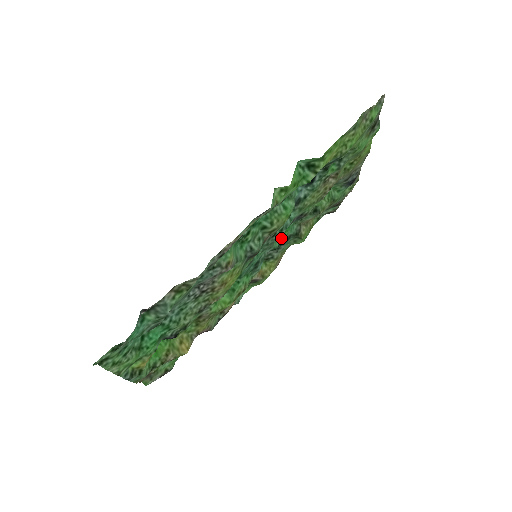
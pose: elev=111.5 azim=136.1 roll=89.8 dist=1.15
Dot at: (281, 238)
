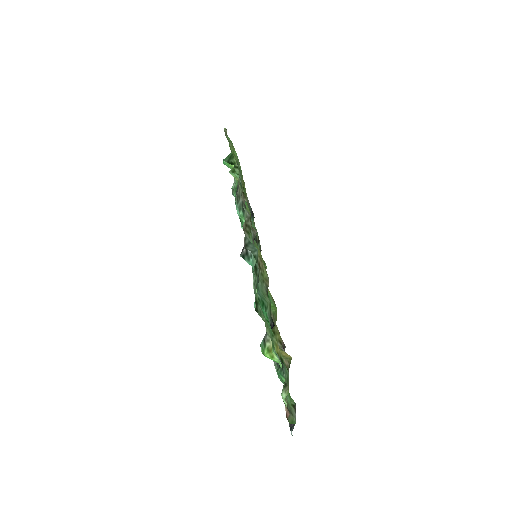
Dot at: occluded
